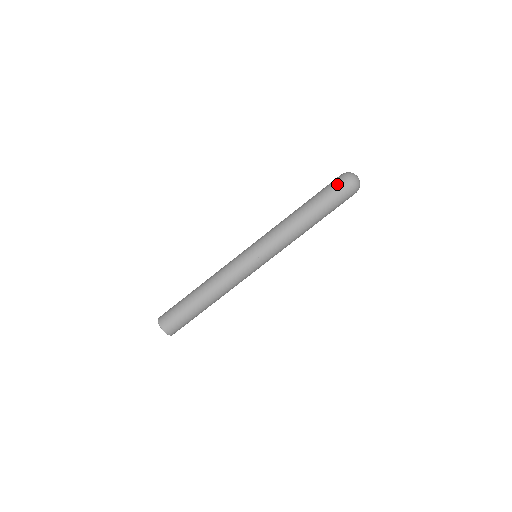
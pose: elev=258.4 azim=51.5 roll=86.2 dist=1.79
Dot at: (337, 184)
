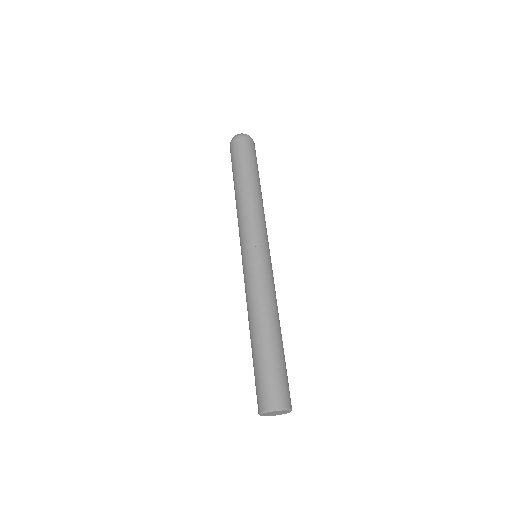
Dot at: (233, 150)
